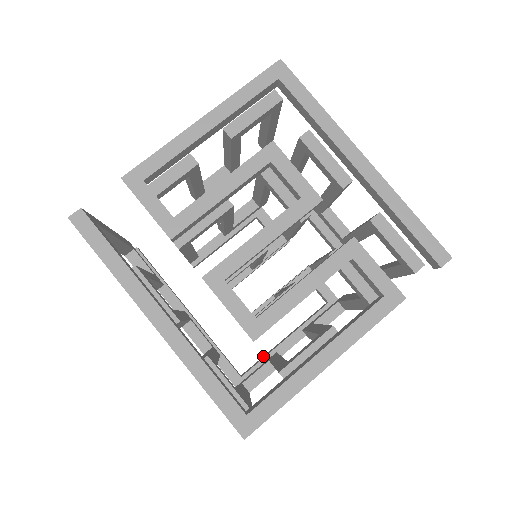
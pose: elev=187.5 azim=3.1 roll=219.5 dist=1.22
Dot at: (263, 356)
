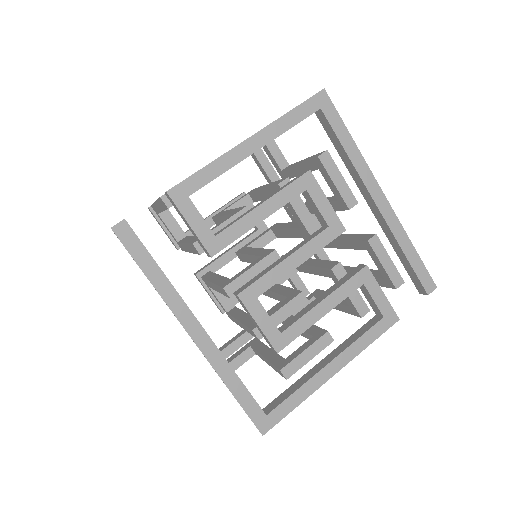
Dot at: (235, 336)
